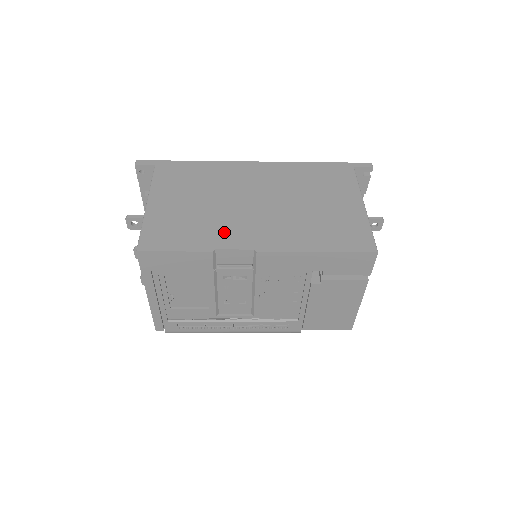
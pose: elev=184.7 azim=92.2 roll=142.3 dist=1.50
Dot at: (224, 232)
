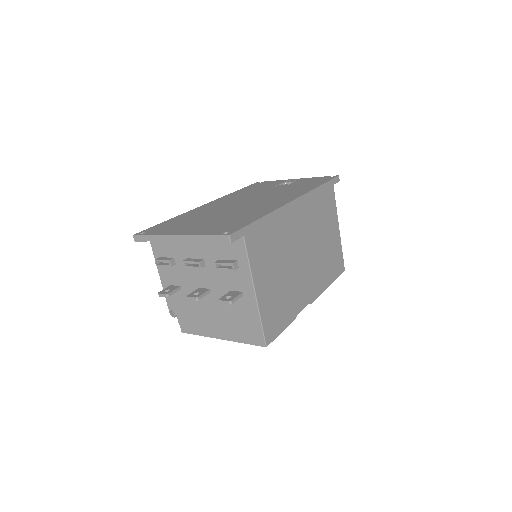
Dot at: (297, 296)
